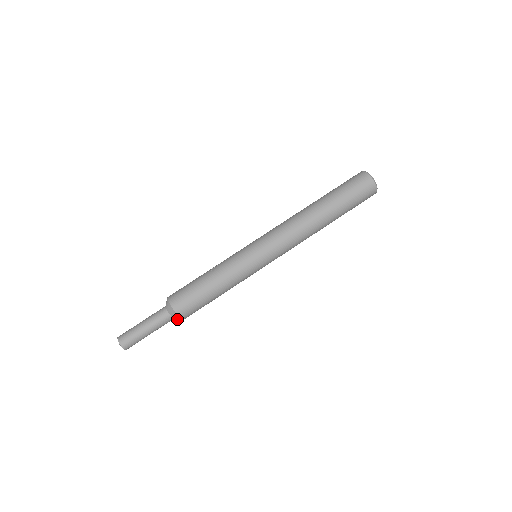
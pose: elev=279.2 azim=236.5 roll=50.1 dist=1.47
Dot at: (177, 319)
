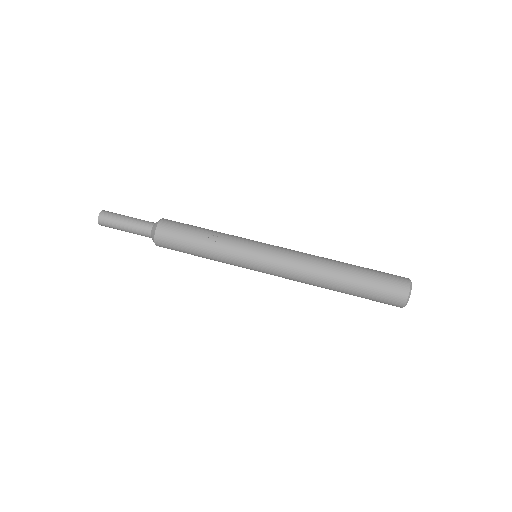
Dot at: occluded
